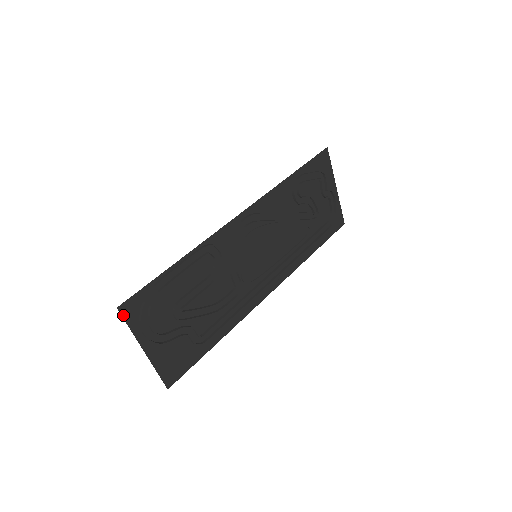
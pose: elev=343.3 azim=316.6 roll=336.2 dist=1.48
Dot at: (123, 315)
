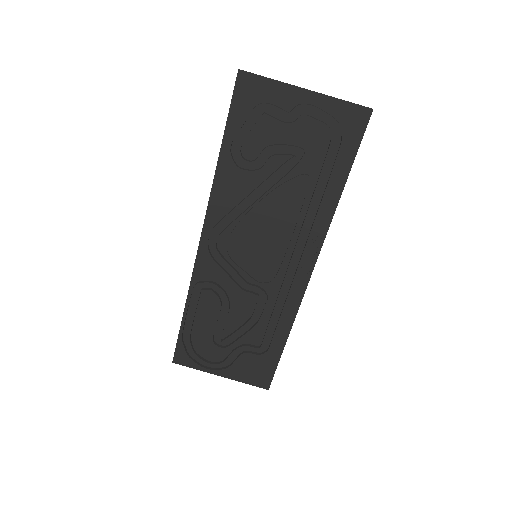
Dot at: (181, 364)
